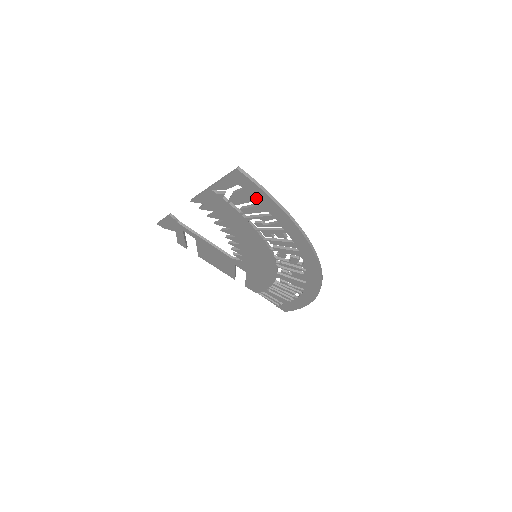
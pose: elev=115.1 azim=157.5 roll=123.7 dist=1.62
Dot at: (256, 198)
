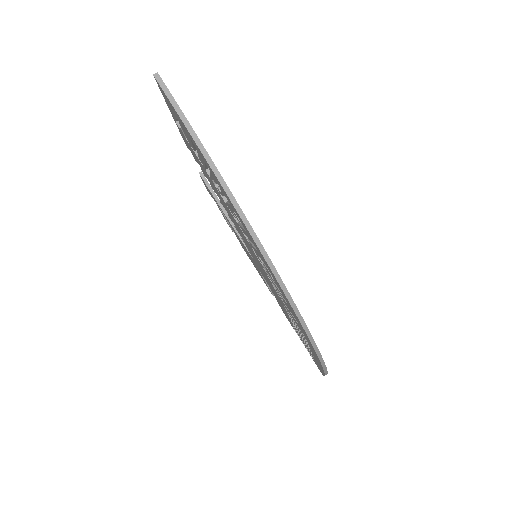
Dot at: (188, 134)
